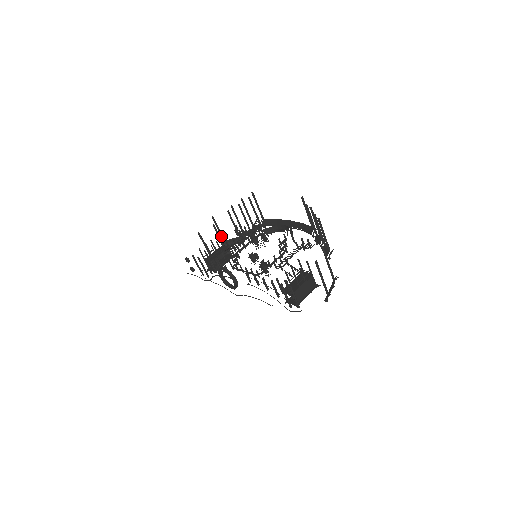
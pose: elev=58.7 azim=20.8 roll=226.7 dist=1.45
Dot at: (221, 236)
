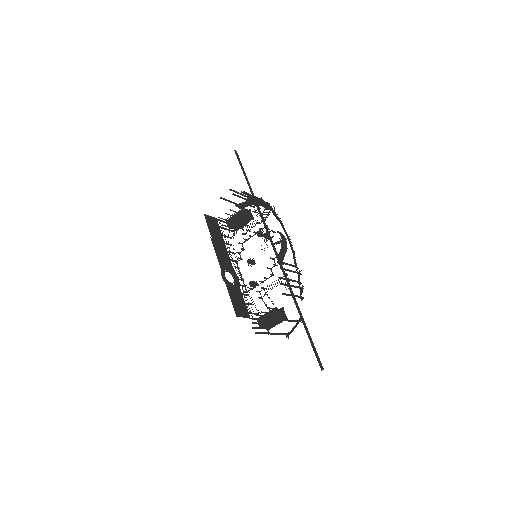
Dot at: occluded
